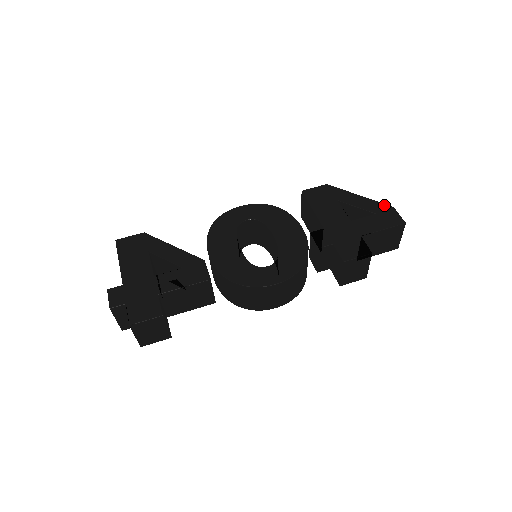
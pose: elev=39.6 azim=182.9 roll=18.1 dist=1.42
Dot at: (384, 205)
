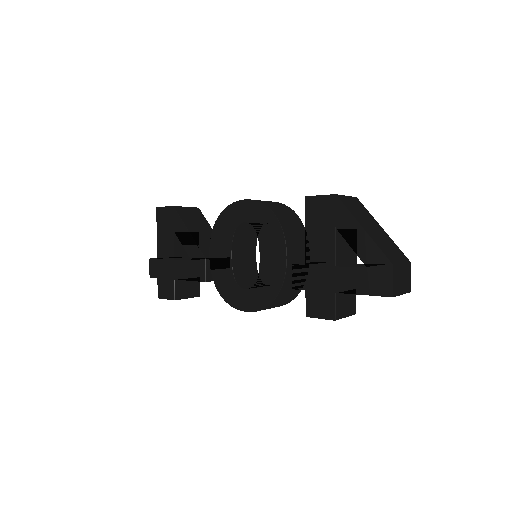
Dot at: (383, 258)
